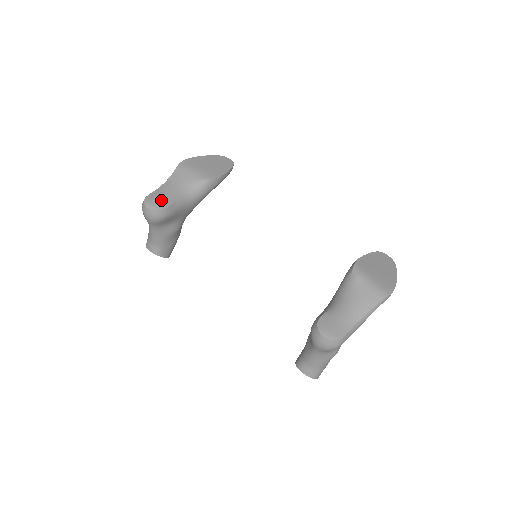
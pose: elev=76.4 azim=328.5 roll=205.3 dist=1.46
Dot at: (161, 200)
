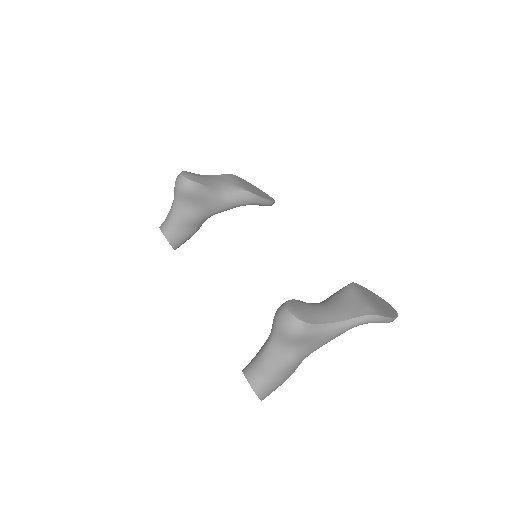
Dot at: (197, 177)
